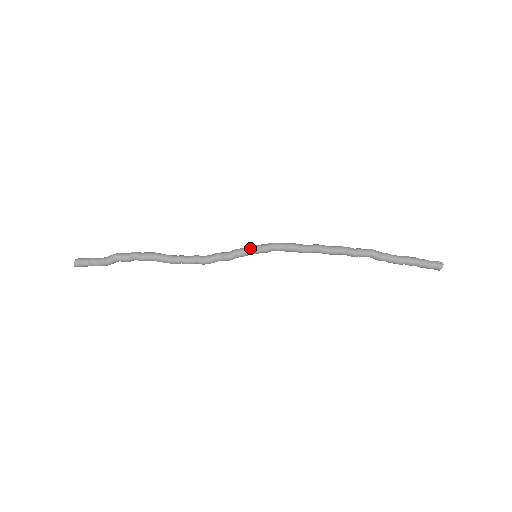
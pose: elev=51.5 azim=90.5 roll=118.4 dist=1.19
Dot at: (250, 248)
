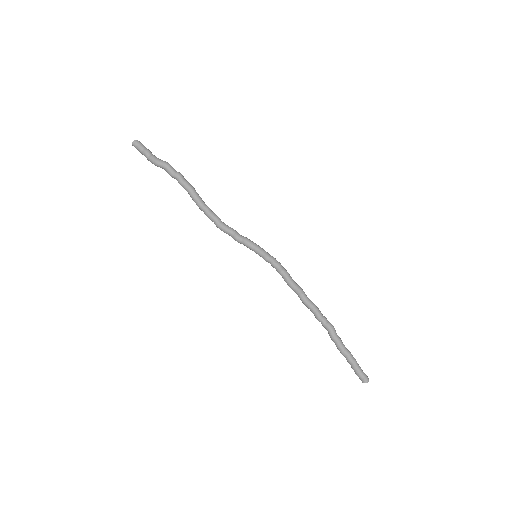
Dot at: (258, 247)
